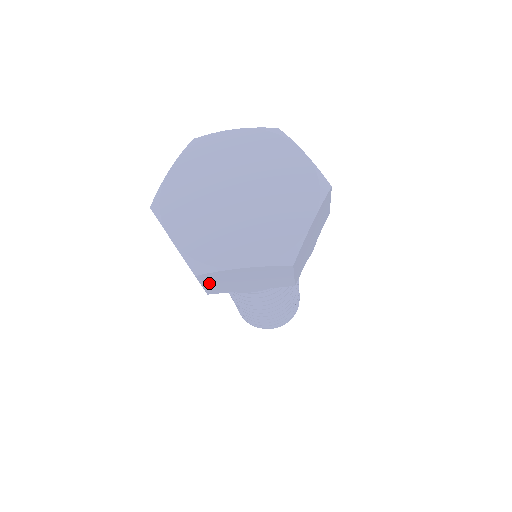
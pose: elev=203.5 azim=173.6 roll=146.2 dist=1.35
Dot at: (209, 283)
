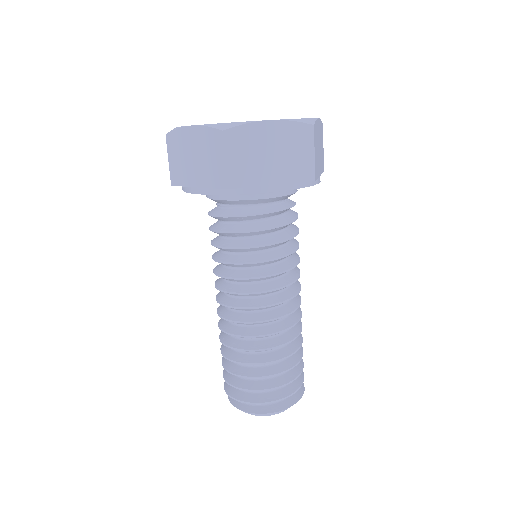
Dot at: (173, 156)
